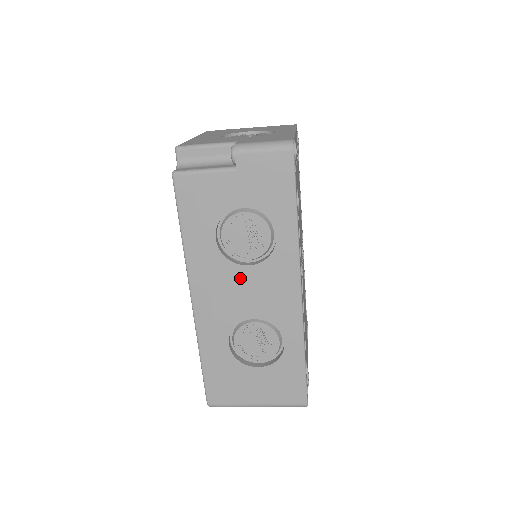
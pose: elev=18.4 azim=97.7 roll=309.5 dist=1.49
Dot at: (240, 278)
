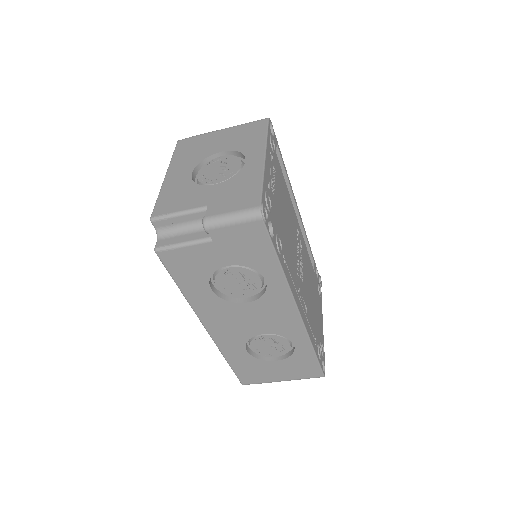
Dot at: (242, 311)
